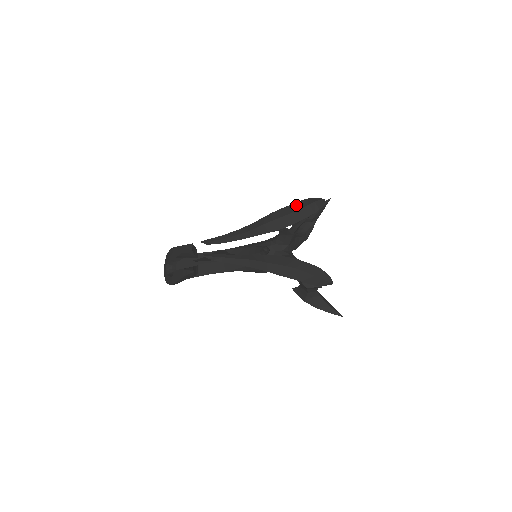
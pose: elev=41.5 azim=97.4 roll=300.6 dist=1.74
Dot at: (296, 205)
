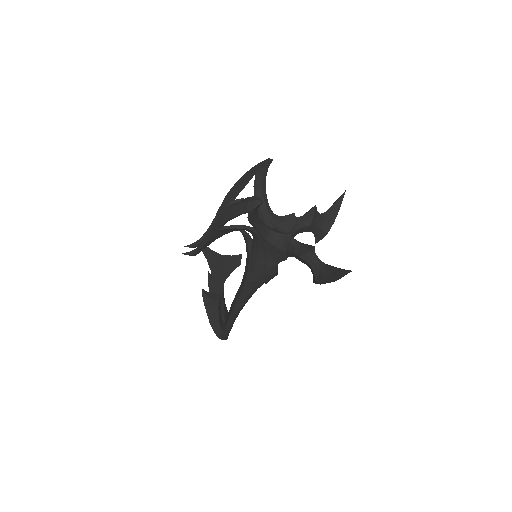
Dot at: occluded
